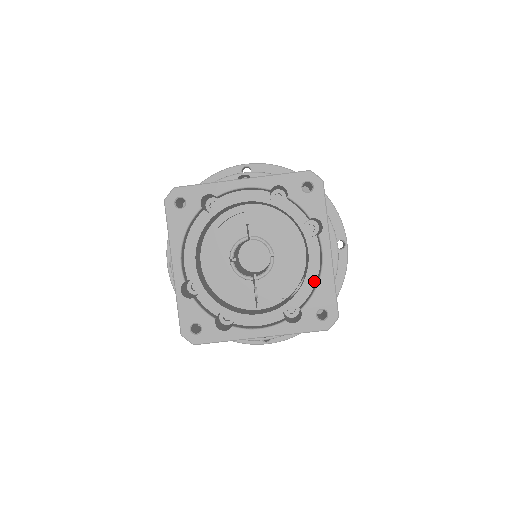
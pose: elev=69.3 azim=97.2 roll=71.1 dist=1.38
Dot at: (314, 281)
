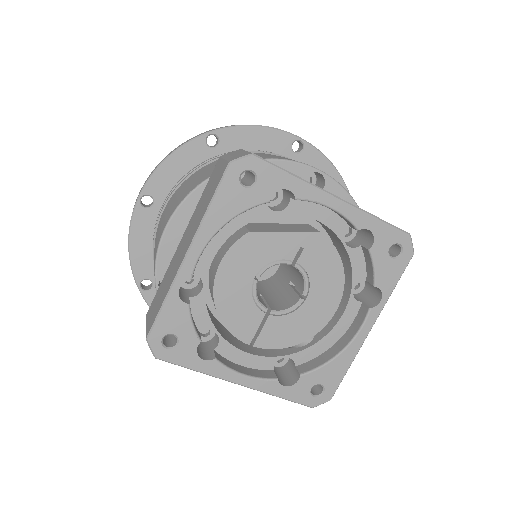
Dot at: (327, 347)
